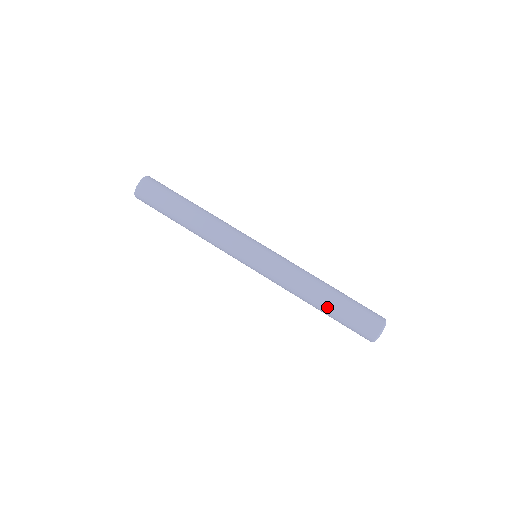
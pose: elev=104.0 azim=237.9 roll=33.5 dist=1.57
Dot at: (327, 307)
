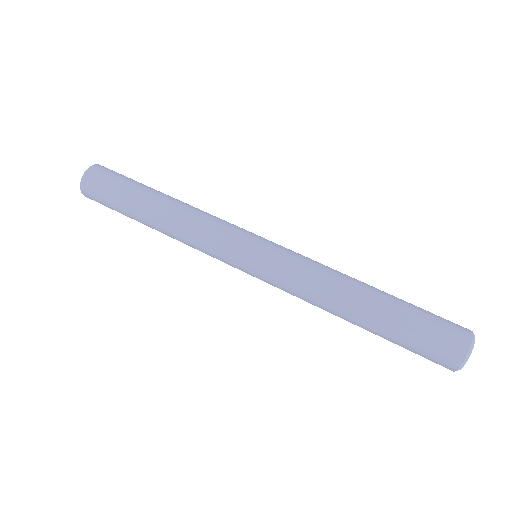
Dot at: (370, 326)
